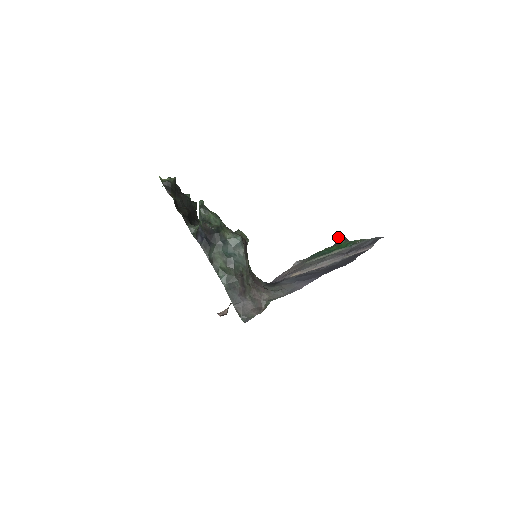
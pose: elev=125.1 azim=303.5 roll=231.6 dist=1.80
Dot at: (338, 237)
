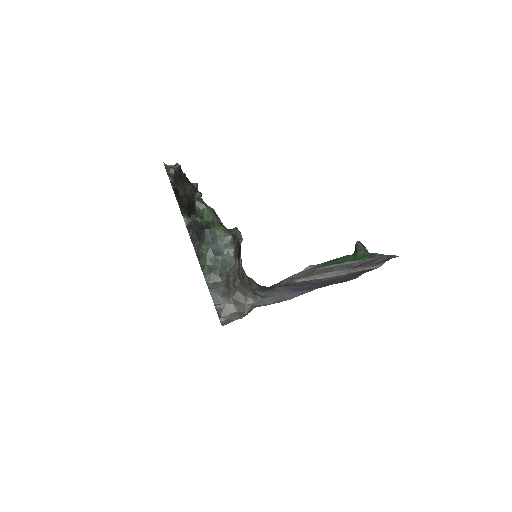
Dot at: (357, 246)
